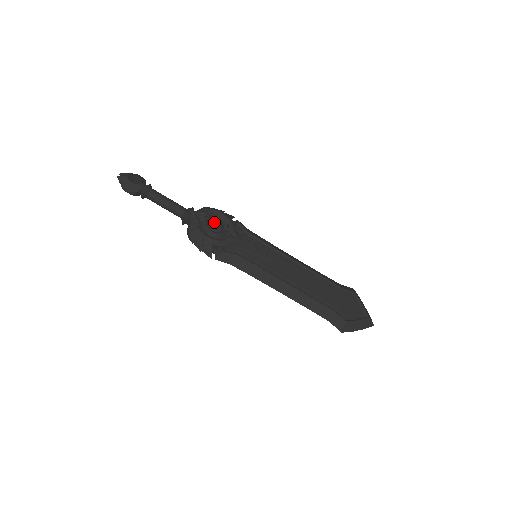
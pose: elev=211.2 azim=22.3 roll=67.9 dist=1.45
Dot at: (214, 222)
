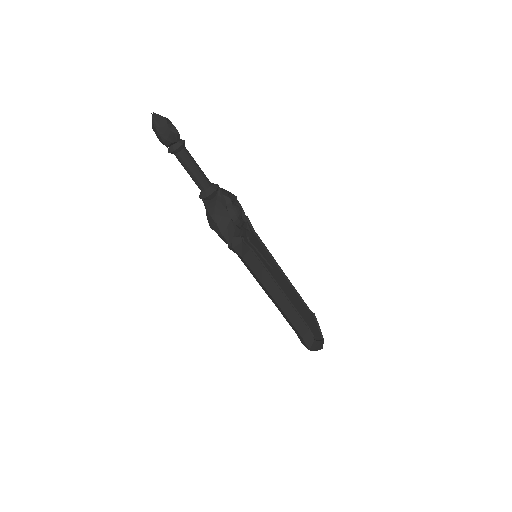
Dot at: (238, 208)
